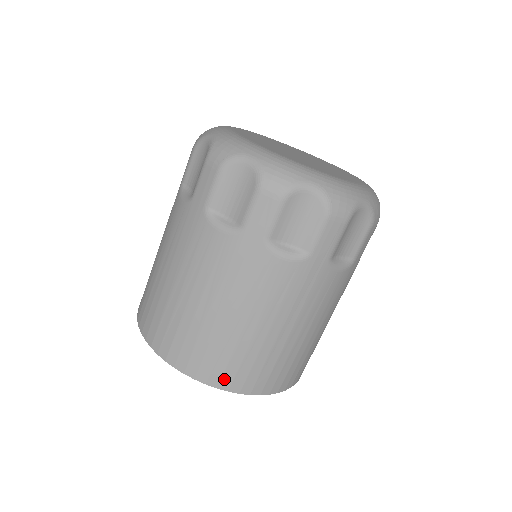
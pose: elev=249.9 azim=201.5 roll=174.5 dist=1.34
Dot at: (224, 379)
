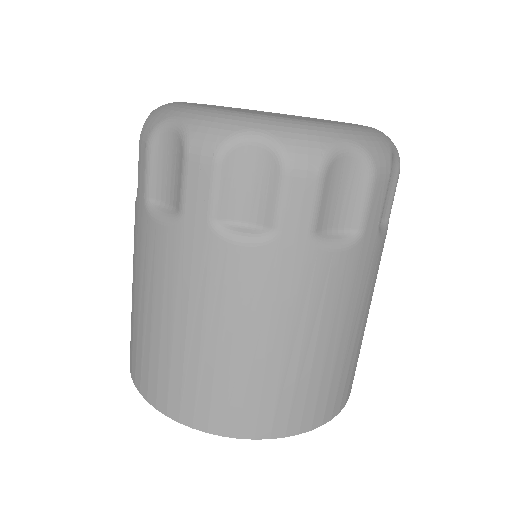
Dot at: (348, 393)
